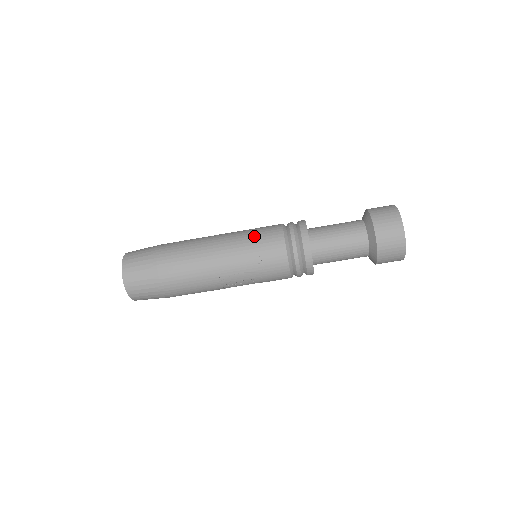
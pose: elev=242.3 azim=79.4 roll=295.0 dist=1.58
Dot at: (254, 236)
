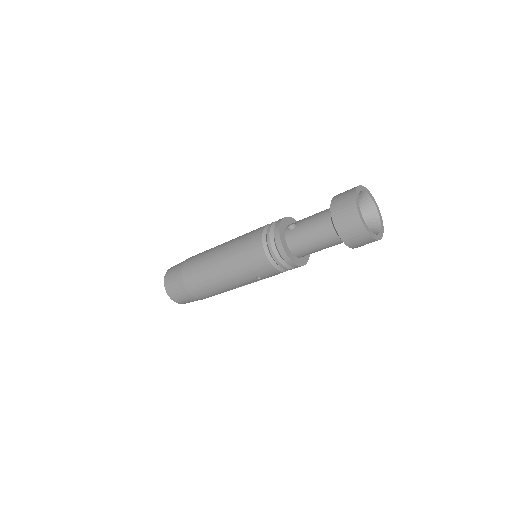
Dot at: (245, 263)
